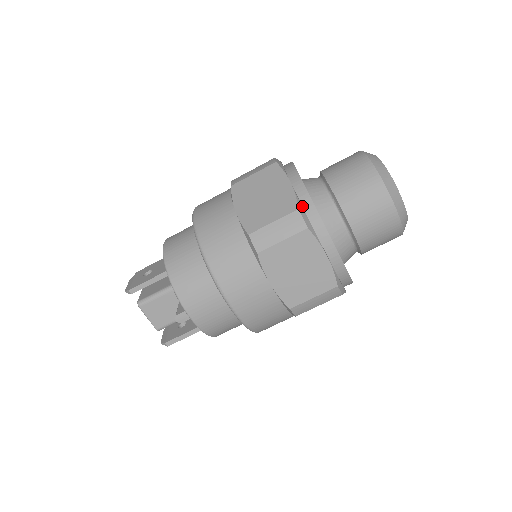
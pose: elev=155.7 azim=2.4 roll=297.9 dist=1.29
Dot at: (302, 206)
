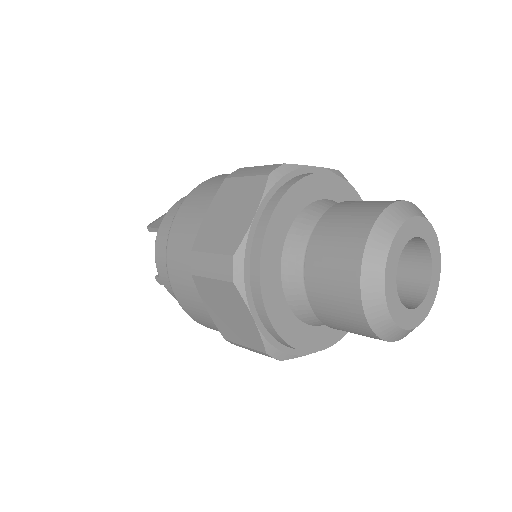
Dot at: (251, 250)
